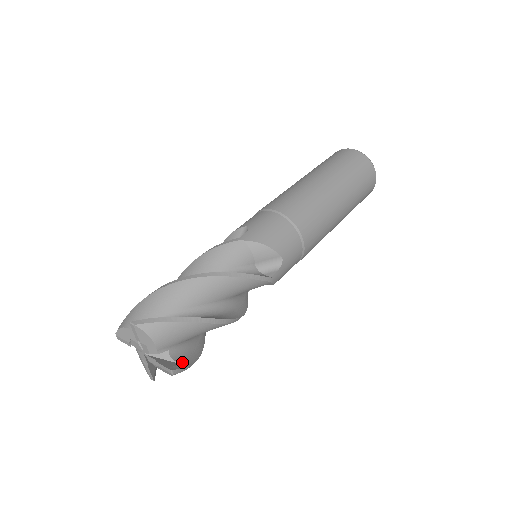
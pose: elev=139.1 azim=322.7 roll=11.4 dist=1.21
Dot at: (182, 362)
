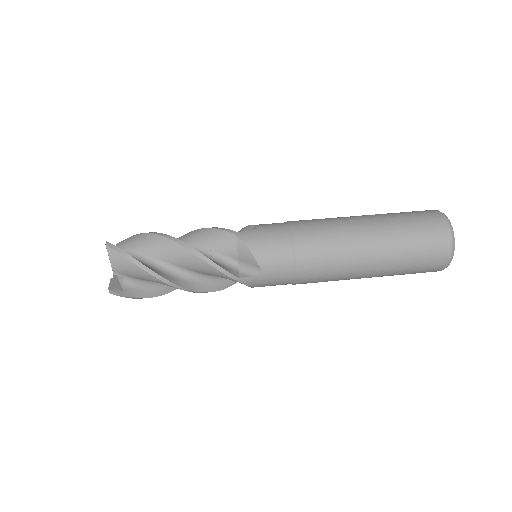
Dot at: (127, 291)
